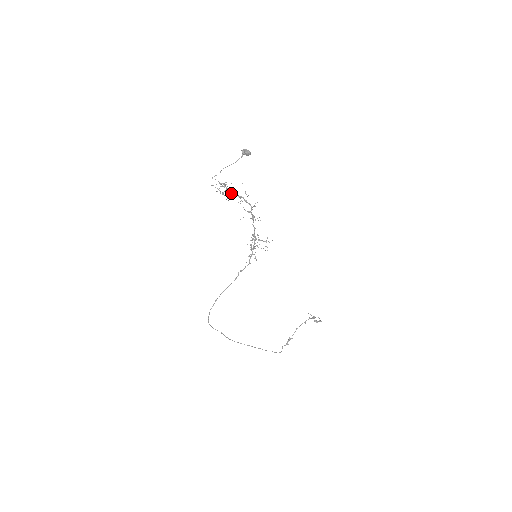
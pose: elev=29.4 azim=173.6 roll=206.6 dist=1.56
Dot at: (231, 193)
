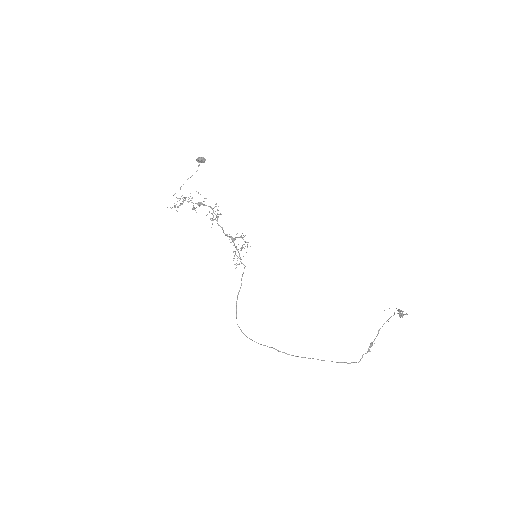
Dot at: (201, 203)
